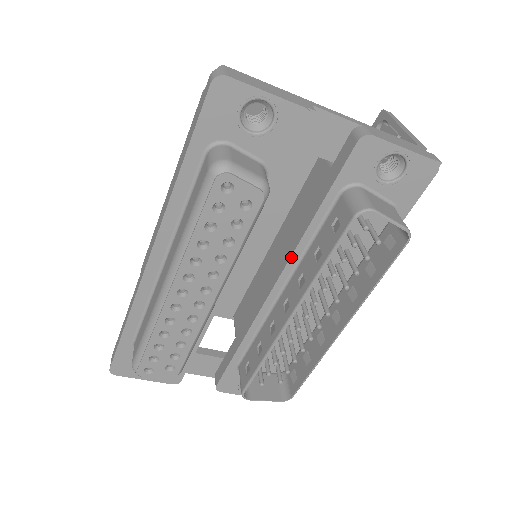
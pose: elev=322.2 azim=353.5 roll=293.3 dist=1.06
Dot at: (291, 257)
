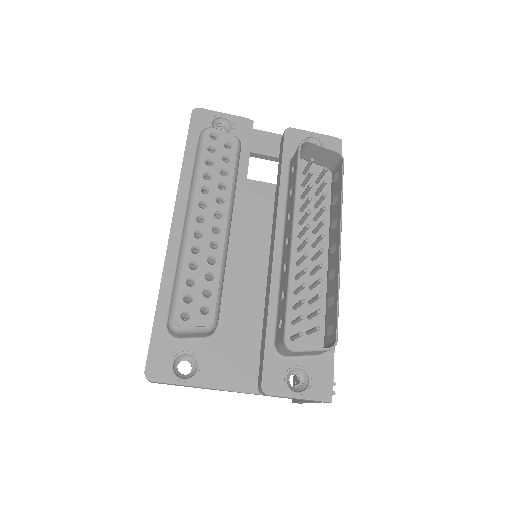
Dot at: (277, 215)
